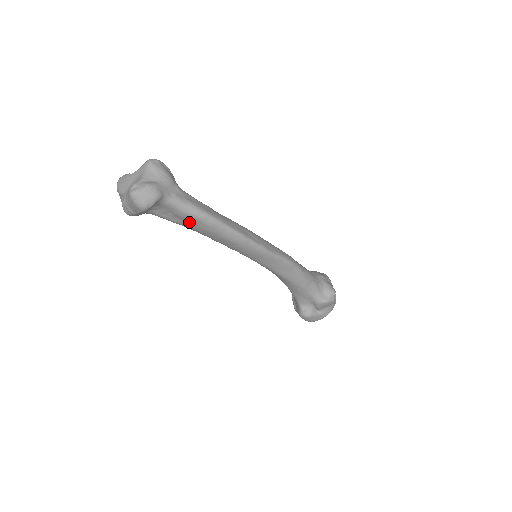
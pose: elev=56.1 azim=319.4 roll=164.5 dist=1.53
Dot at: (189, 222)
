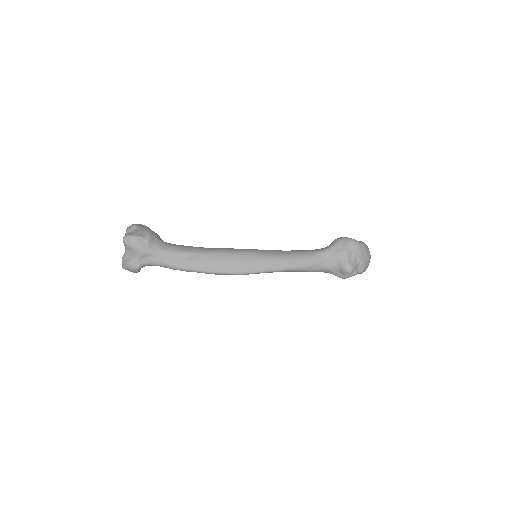
Dot at: occluded
